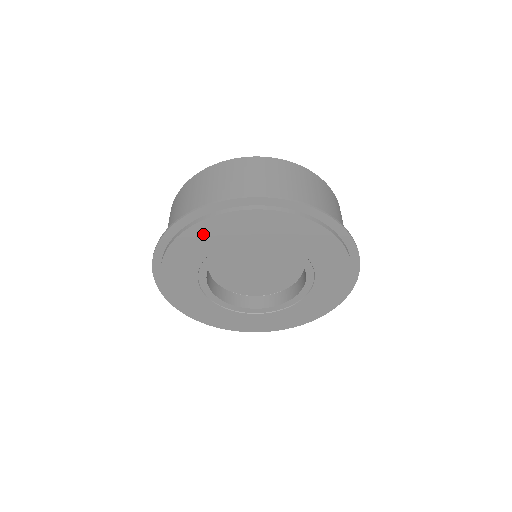
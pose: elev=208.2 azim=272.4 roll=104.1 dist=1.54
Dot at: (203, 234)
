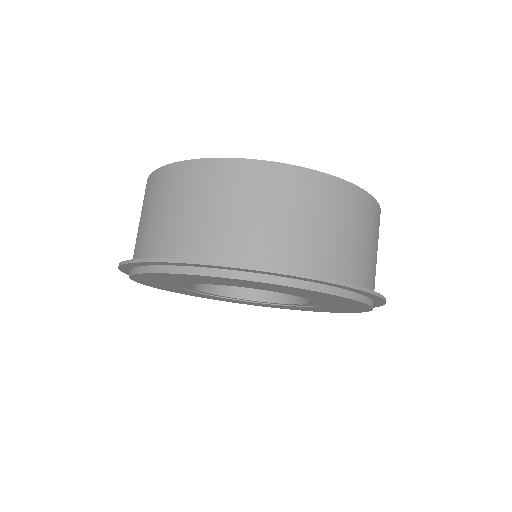
Dot at: (191, 277)
